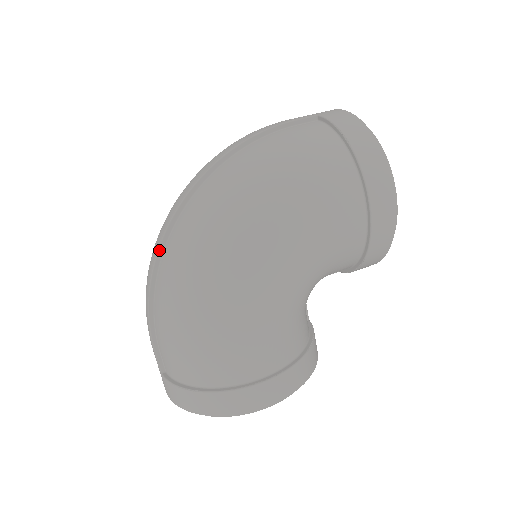
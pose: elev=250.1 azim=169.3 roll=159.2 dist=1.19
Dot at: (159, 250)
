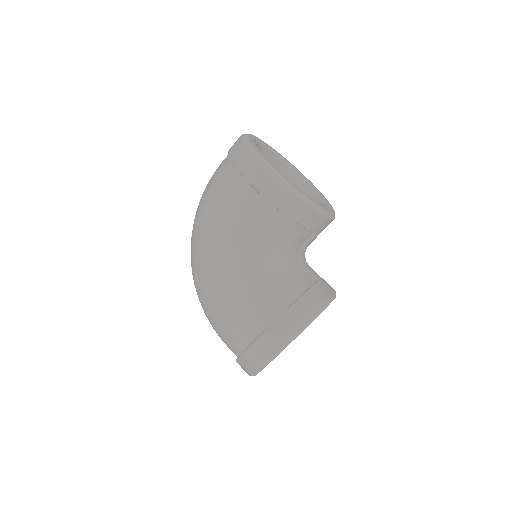
Dot at: occluded
